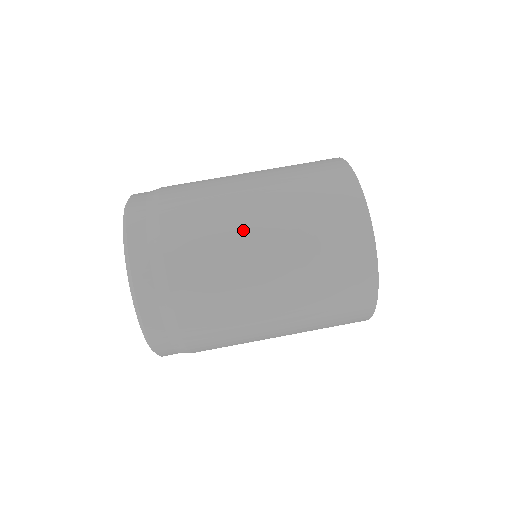
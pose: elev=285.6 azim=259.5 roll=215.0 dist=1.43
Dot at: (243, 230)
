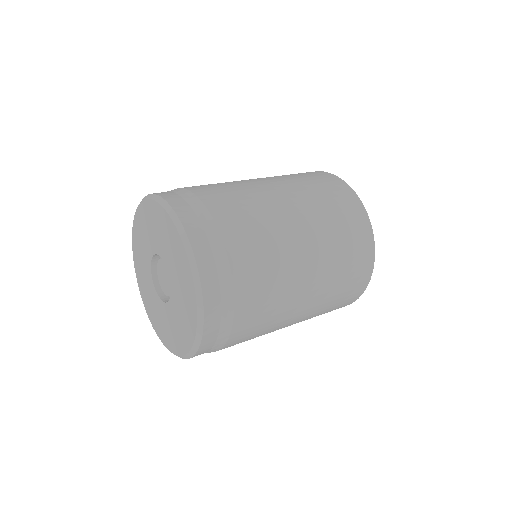
Dot at: (268, 197)
